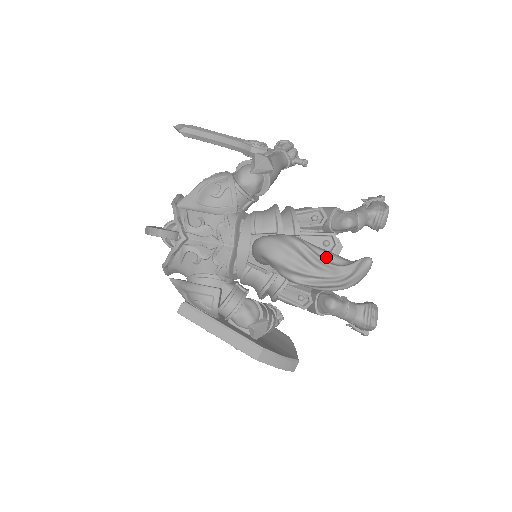
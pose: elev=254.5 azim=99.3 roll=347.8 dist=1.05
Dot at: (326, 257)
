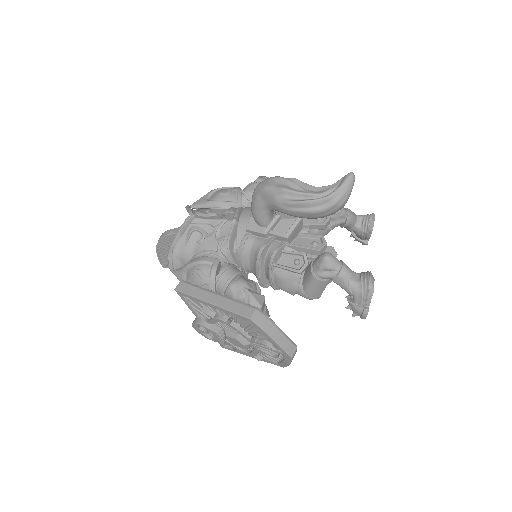
Dot at: (315, 188)
